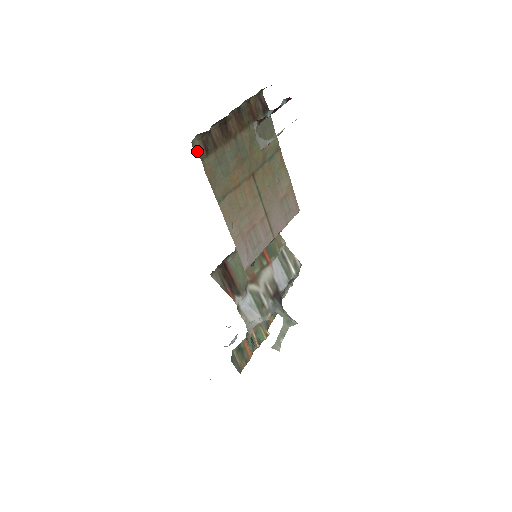
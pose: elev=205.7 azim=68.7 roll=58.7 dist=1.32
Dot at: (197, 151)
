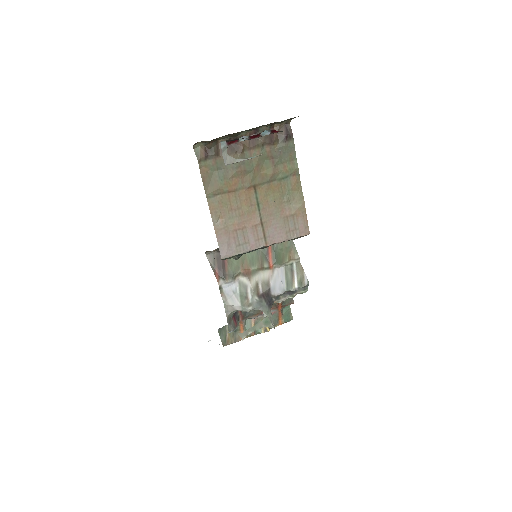
Dot at: (197, 154)
